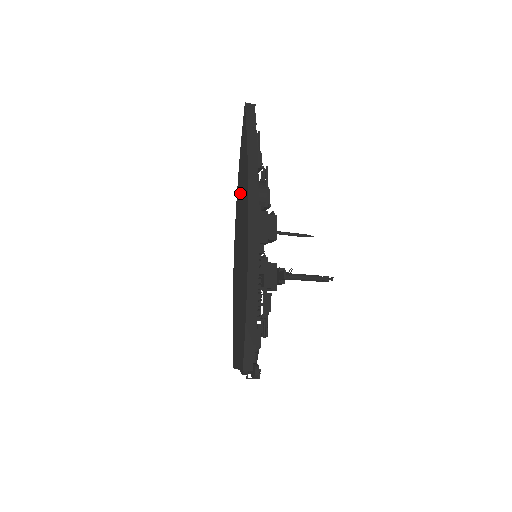
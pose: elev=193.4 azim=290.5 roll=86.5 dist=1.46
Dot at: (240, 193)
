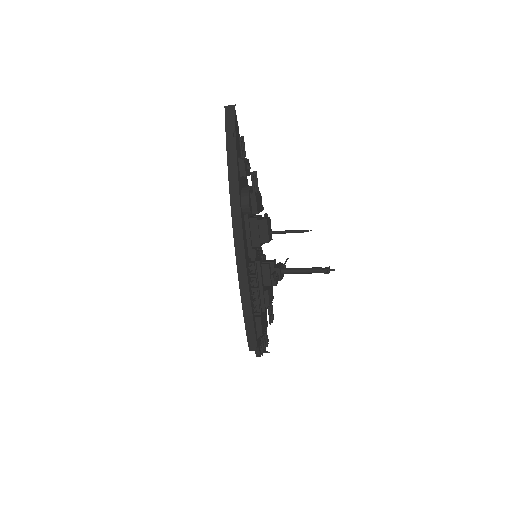
Dot at: occluded
